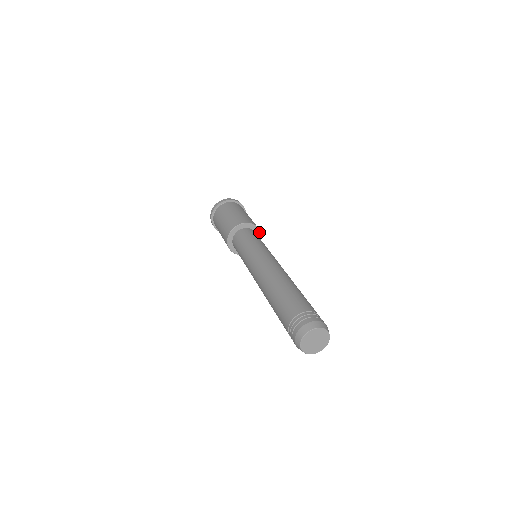
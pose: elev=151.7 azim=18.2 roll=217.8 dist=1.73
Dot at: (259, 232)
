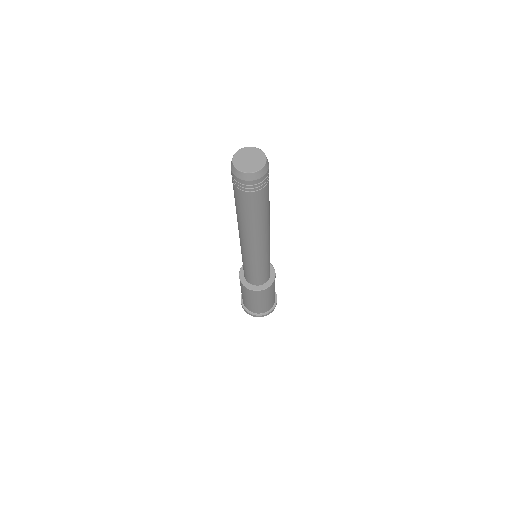
Dot at: (272, 267)
